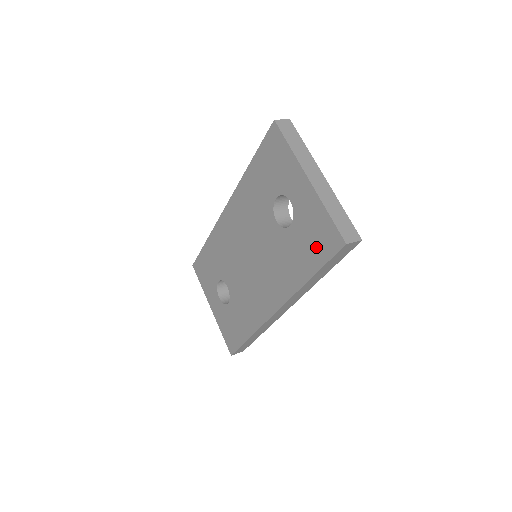
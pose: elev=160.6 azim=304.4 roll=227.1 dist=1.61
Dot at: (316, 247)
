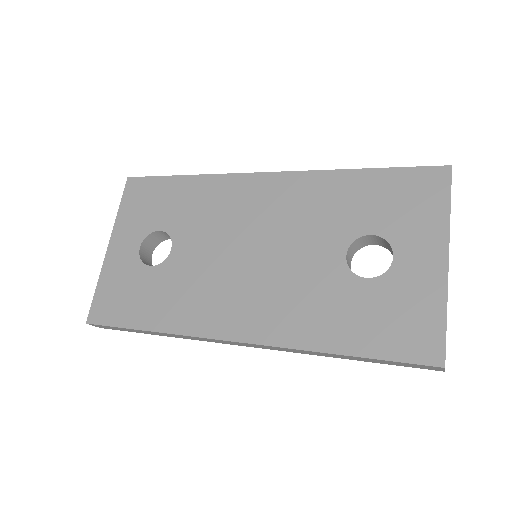
Dot at: (389, 332)
